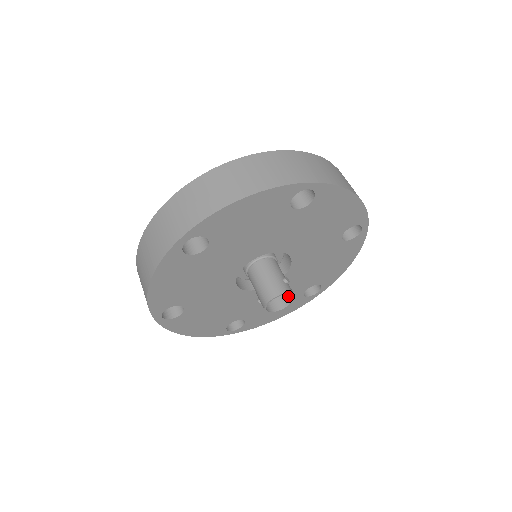
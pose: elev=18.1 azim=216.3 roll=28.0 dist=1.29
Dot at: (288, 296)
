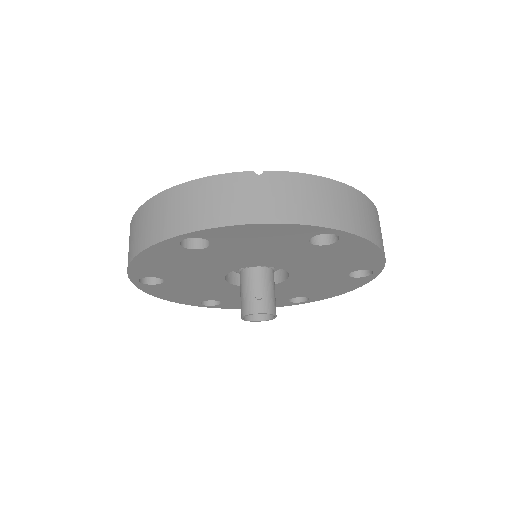
Dot at: (273, 308)
